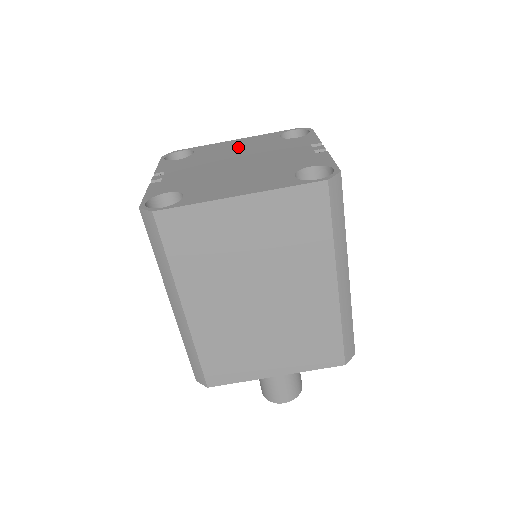
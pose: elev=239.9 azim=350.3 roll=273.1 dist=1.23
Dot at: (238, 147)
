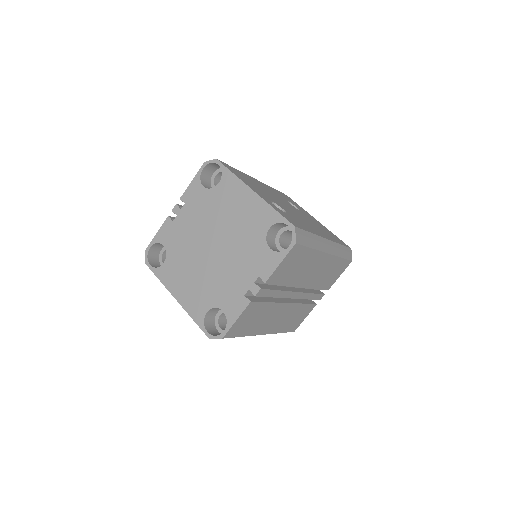
Dot at: (238, 214)
